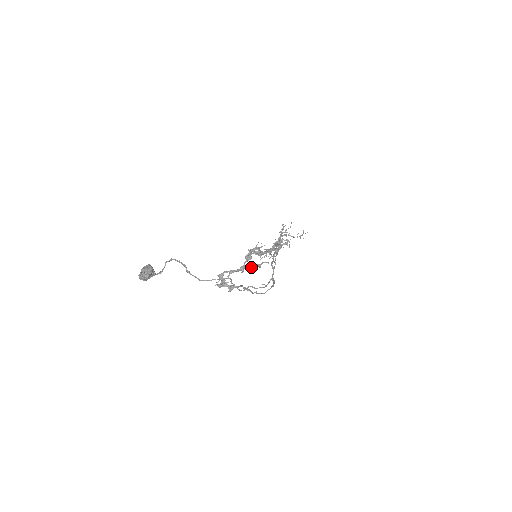
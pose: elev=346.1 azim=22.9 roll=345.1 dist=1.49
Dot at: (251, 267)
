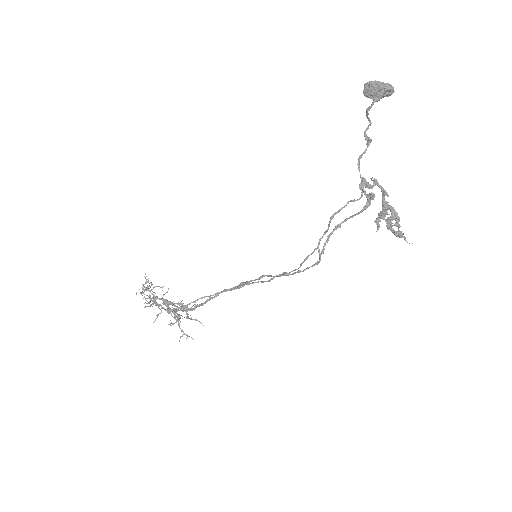
Dot at: occluded
